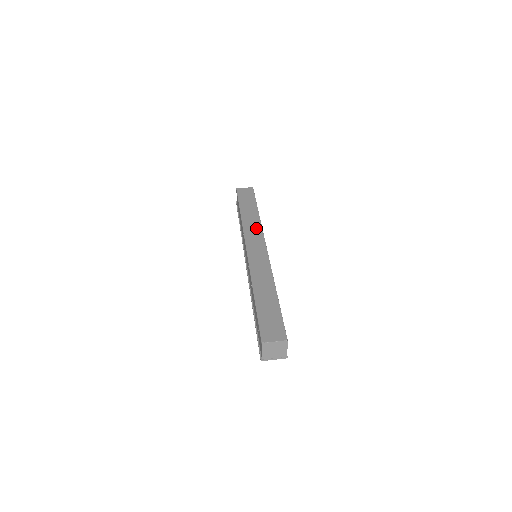
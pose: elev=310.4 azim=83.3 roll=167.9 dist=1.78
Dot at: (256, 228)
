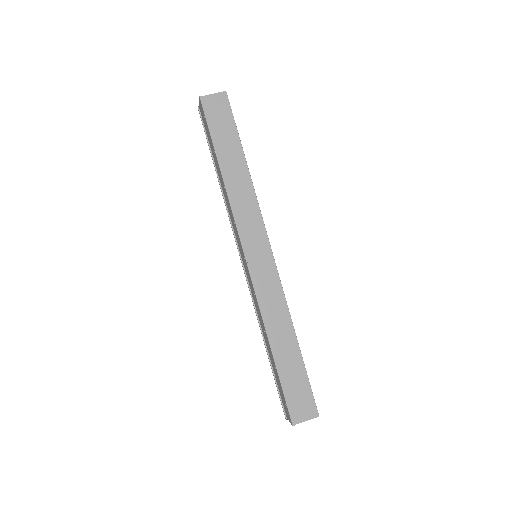
Dot at: (251, 208)
